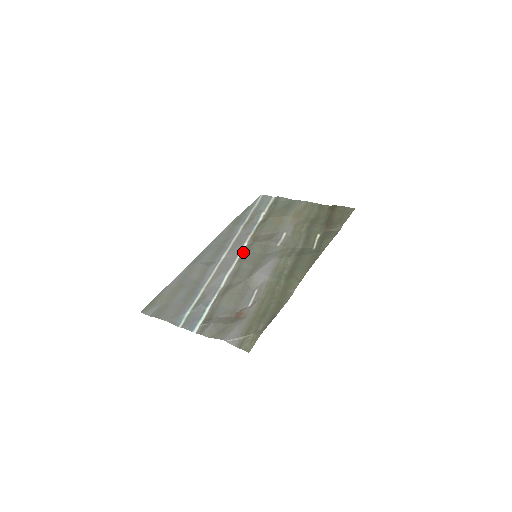
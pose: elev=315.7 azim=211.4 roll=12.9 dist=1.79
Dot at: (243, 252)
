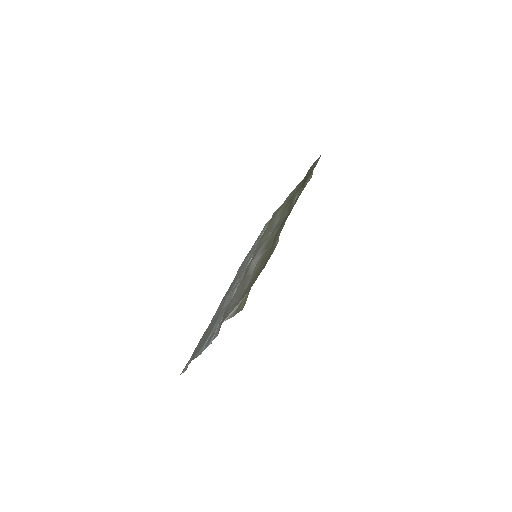
Dot at: occluded
